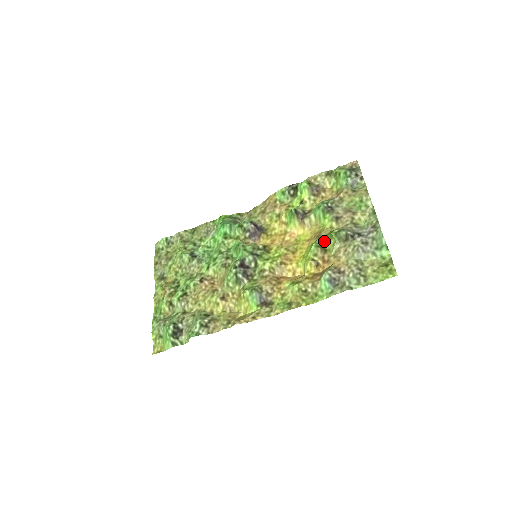
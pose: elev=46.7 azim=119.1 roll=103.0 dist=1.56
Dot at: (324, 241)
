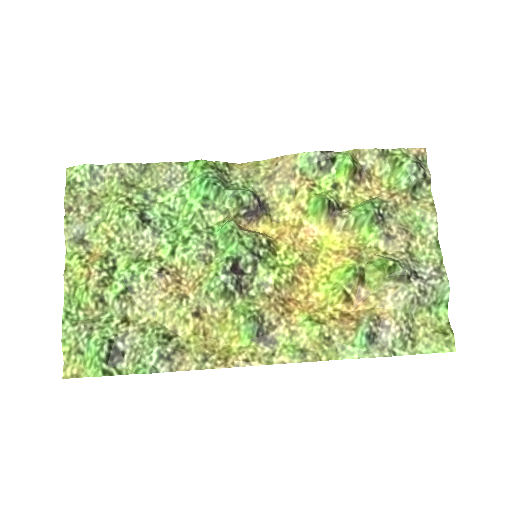
Dot at: (365, 268)
